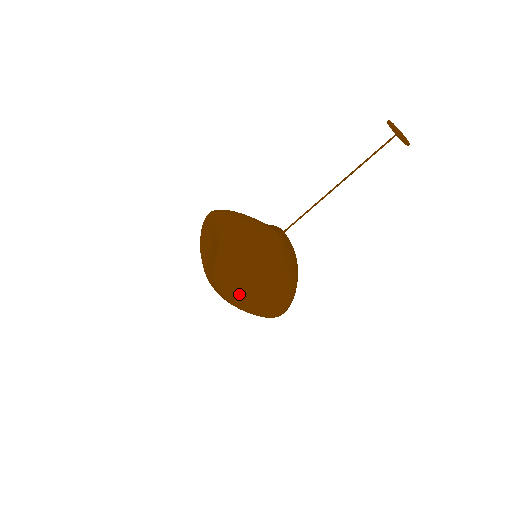
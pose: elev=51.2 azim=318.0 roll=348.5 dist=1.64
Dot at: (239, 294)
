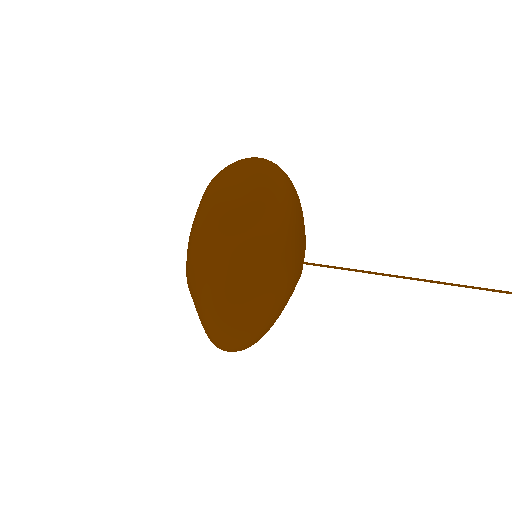
Dot at: (226, 293)
